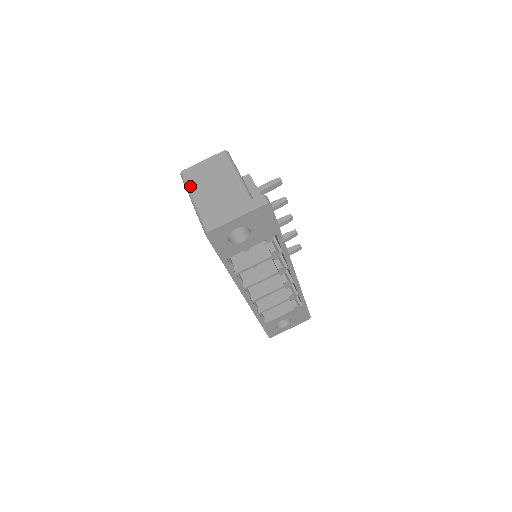
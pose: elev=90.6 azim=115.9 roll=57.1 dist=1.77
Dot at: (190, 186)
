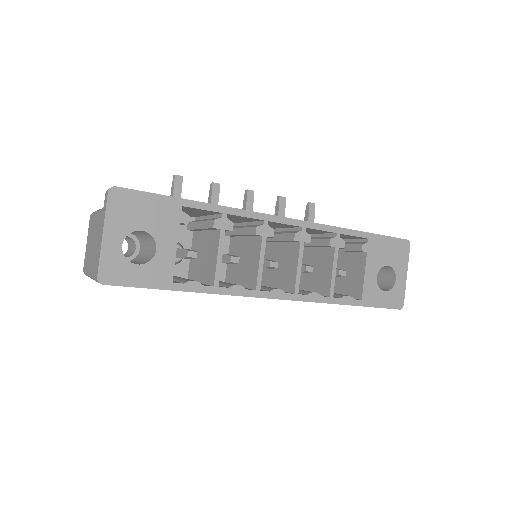
Dot at: (86, 271)
